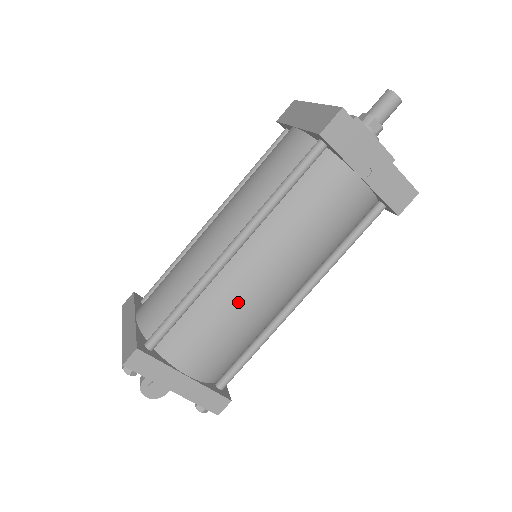
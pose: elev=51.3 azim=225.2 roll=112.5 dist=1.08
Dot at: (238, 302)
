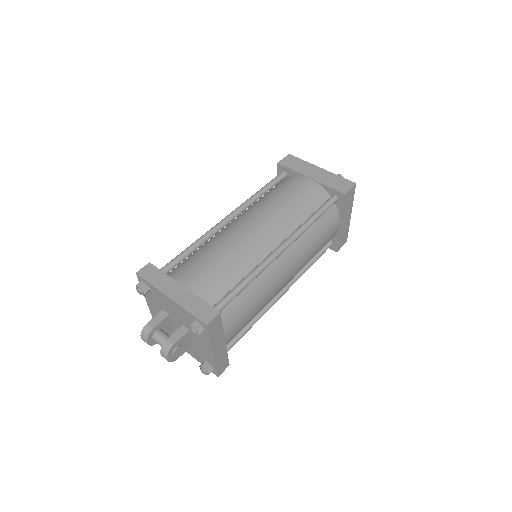
Dot at: (271, 288)
